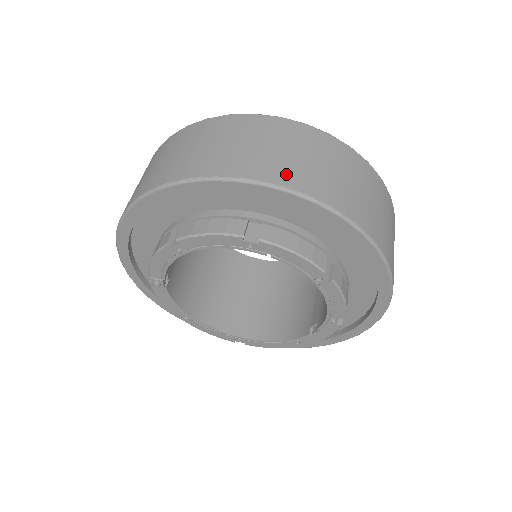
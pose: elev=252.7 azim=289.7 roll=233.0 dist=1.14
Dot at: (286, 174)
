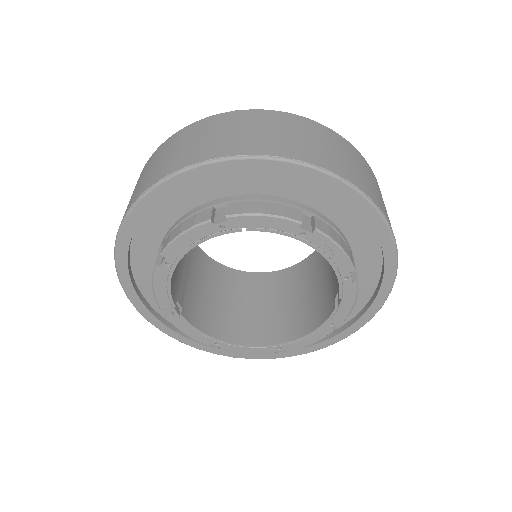
Dot at: (224, 148)
